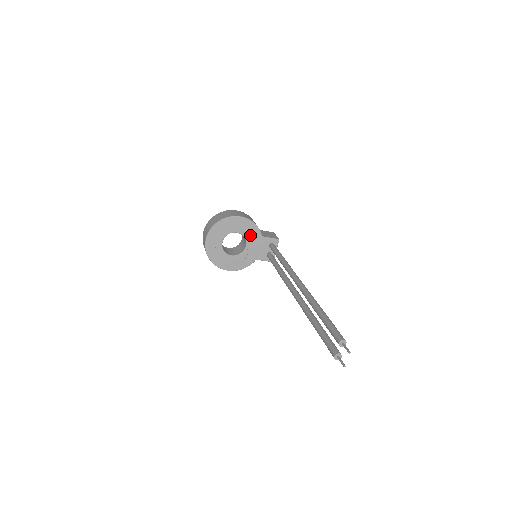
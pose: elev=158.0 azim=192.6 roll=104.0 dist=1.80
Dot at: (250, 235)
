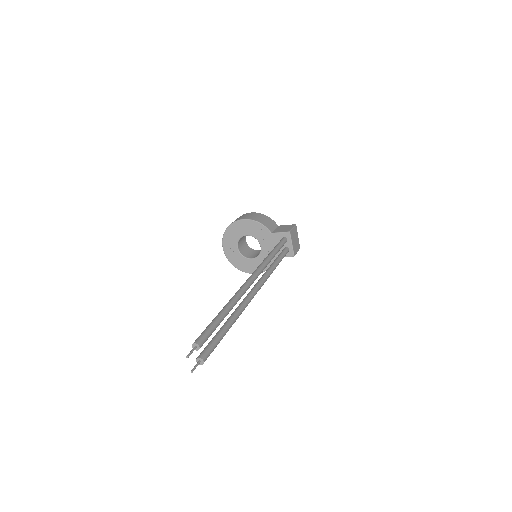
Dot at: (259, 235)
